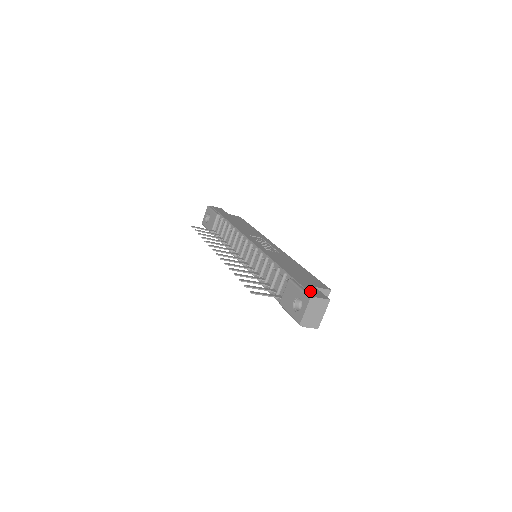
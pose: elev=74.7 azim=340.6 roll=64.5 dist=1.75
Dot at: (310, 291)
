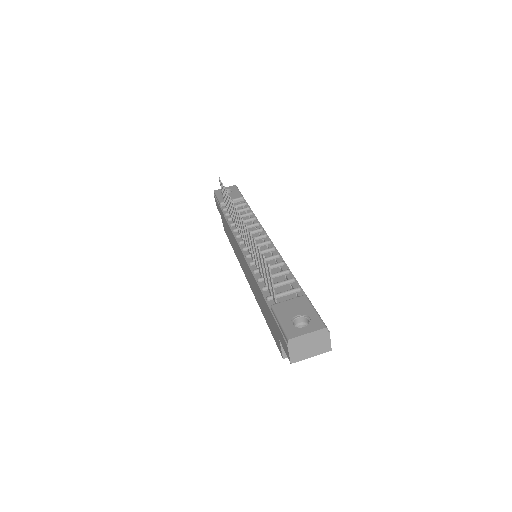
Dot at: occluded
